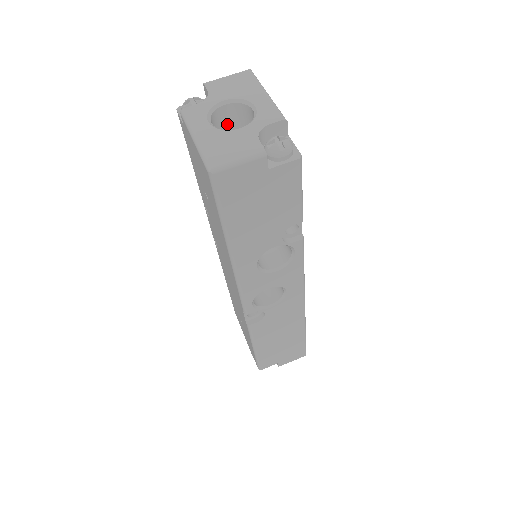
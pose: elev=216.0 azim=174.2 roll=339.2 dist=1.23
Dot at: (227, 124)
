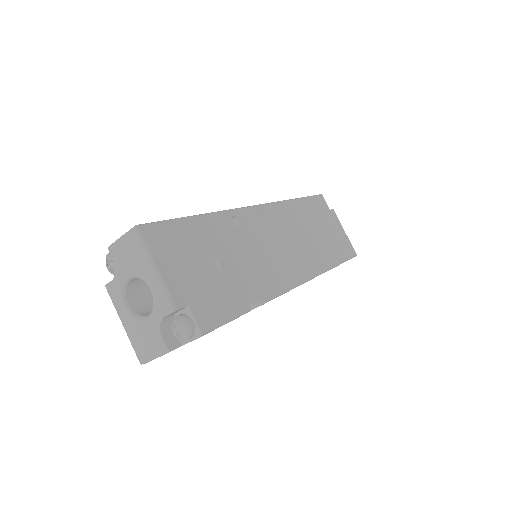
Dot at: occluded
